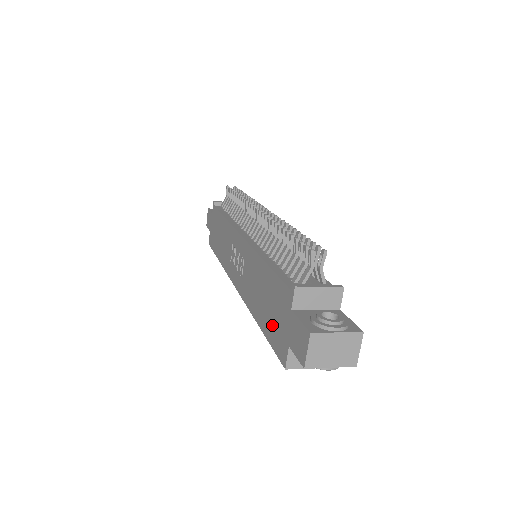
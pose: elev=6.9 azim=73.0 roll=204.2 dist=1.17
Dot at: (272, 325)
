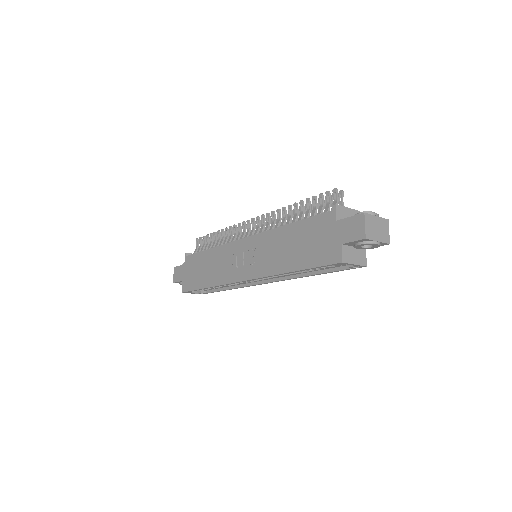
Dot at: (314, 252)
